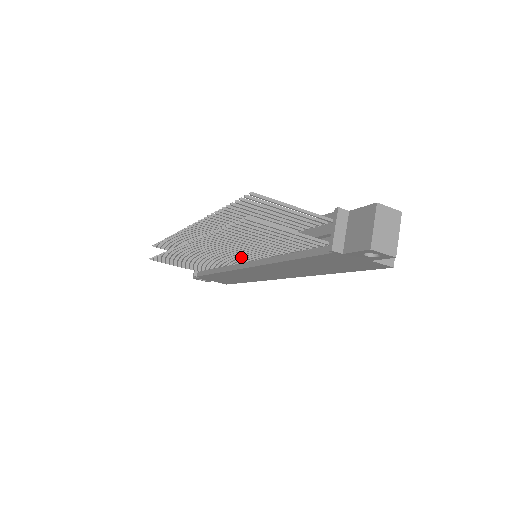
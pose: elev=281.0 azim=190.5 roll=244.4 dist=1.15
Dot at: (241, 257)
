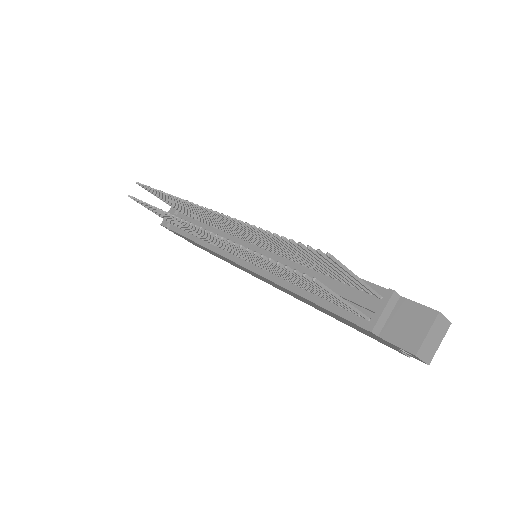
Dot at: (247, 259)
